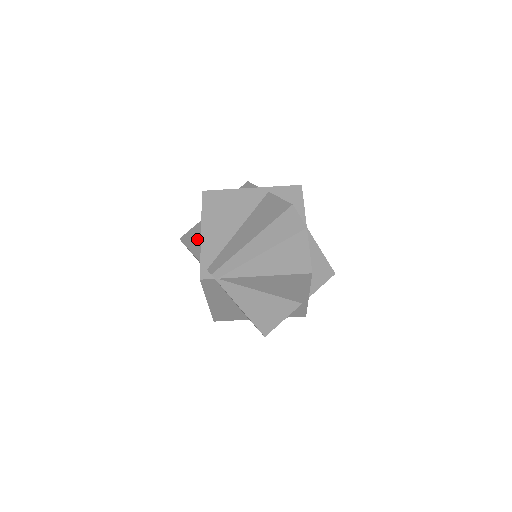
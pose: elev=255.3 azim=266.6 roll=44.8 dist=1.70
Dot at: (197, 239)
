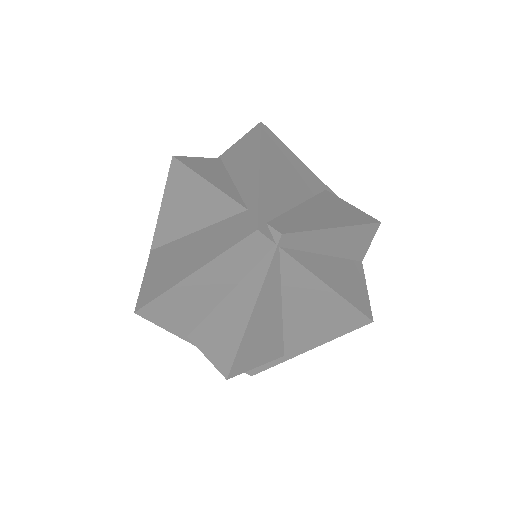
Dot at: (217, 174)
